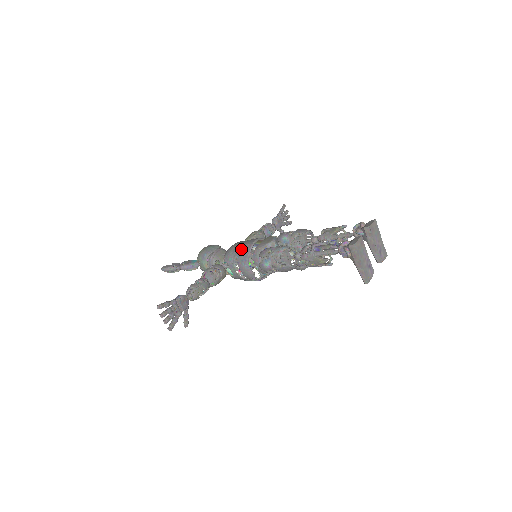
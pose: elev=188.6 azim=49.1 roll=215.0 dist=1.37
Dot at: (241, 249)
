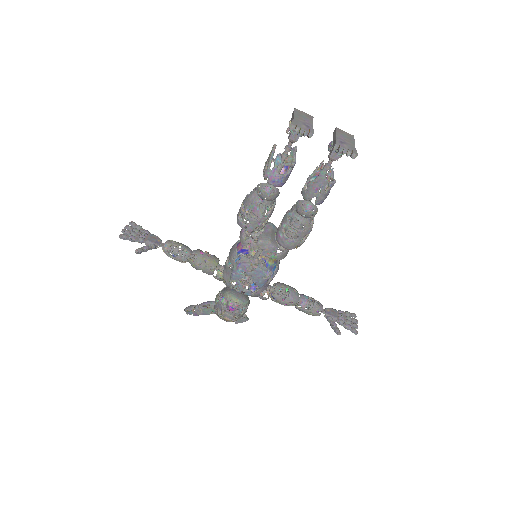
Dot at: (244, 246)
